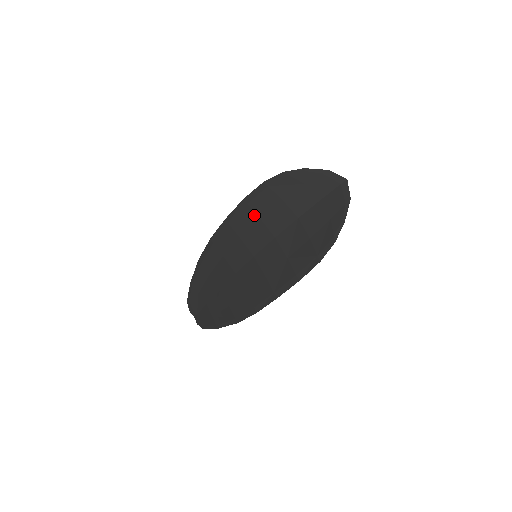
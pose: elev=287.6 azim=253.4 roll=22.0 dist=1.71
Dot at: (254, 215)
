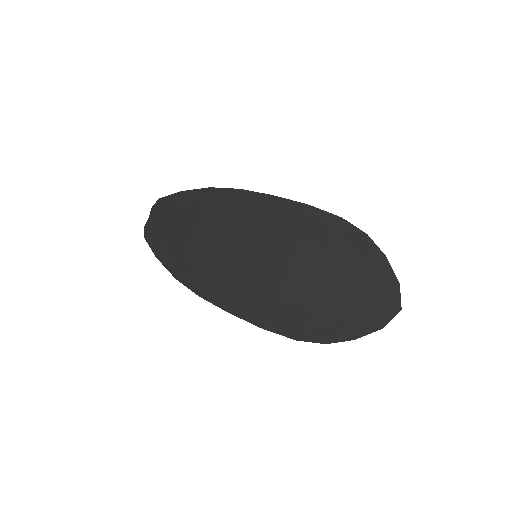
Dot at: (298, 228)
